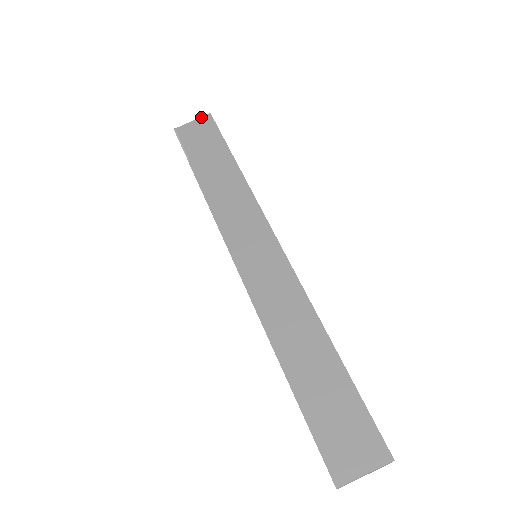
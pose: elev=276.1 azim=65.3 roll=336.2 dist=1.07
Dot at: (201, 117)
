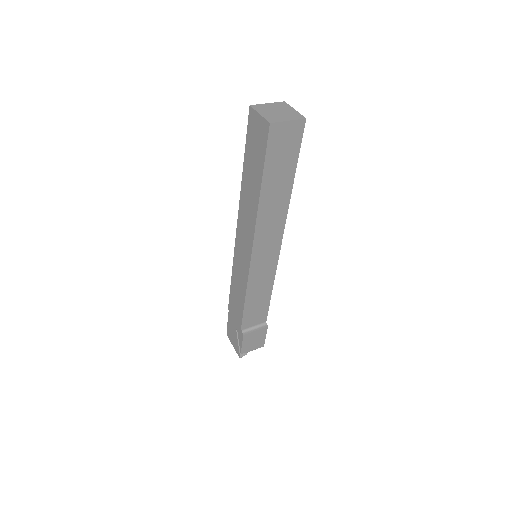
Dot at: occluded
